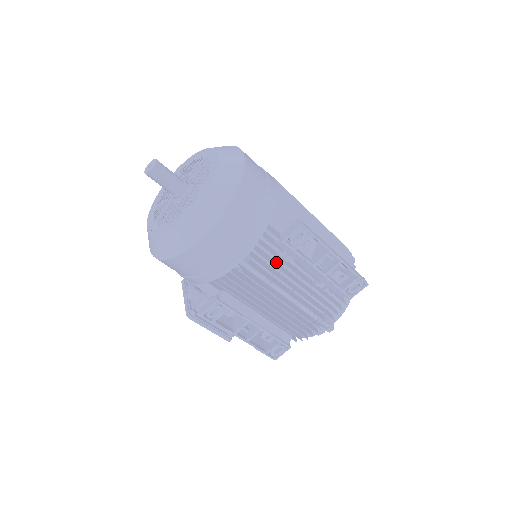
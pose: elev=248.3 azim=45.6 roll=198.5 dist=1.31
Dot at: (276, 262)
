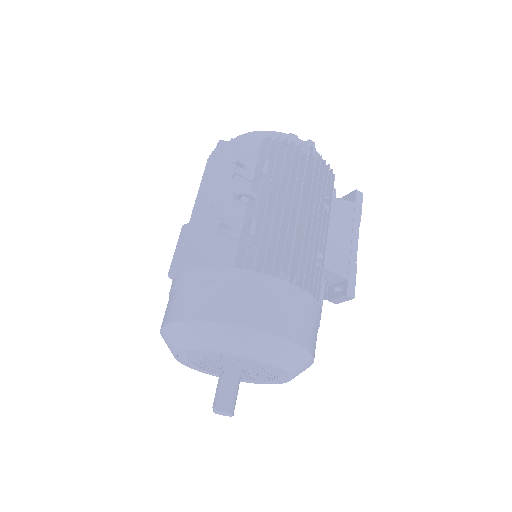
Dot at: occluded
